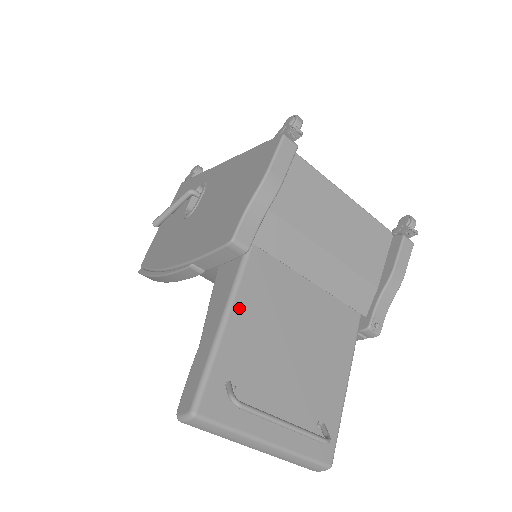
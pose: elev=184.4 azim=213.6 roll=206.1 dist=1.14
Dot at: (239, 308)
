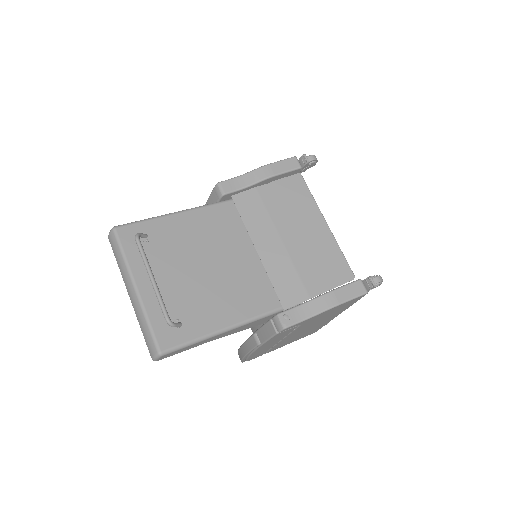
Dot at: (191, 215)
